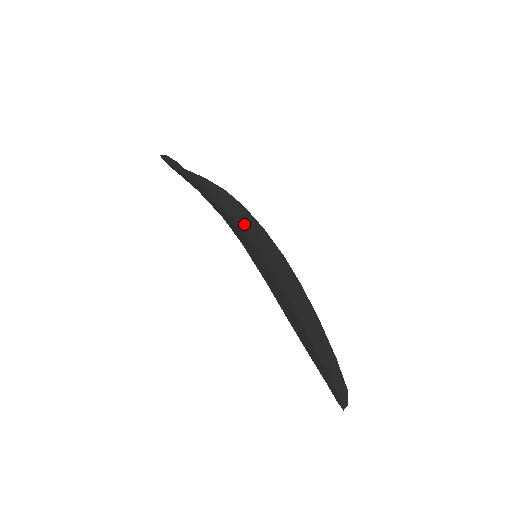
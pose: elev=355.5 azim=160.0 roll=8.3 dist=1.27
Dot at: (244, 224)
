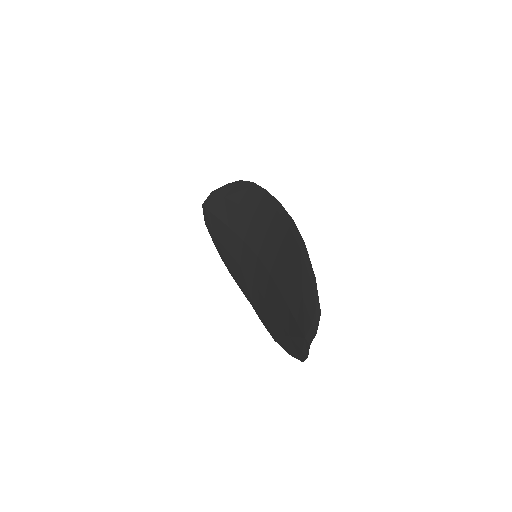
Dot at: occluded
